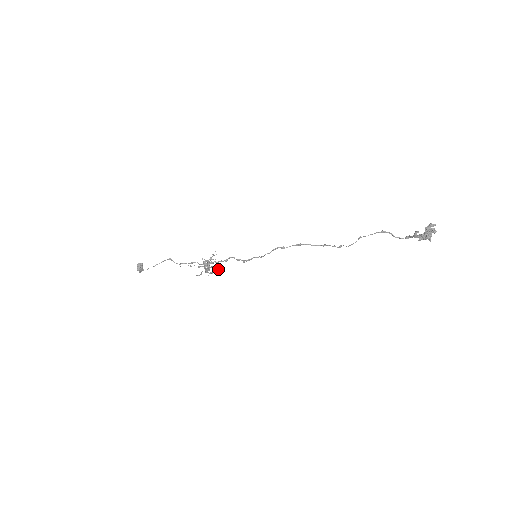
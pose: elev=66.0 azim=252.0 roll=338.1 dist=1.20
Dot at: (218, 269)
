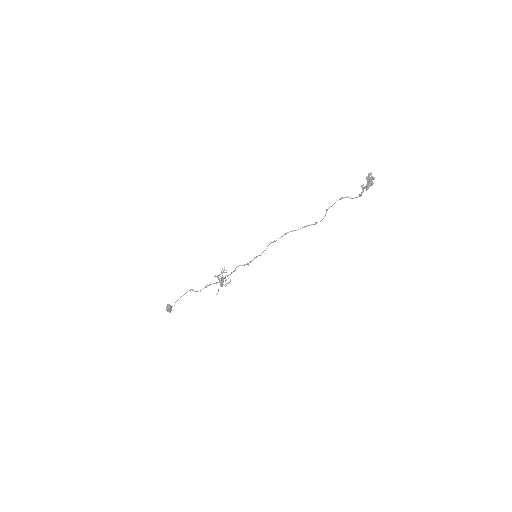
Dot at: (230, 279)
